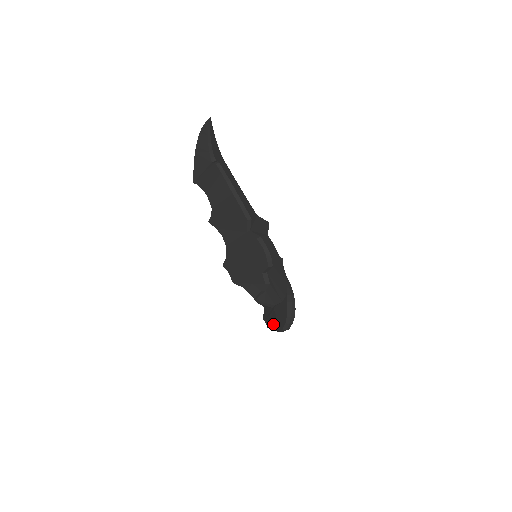
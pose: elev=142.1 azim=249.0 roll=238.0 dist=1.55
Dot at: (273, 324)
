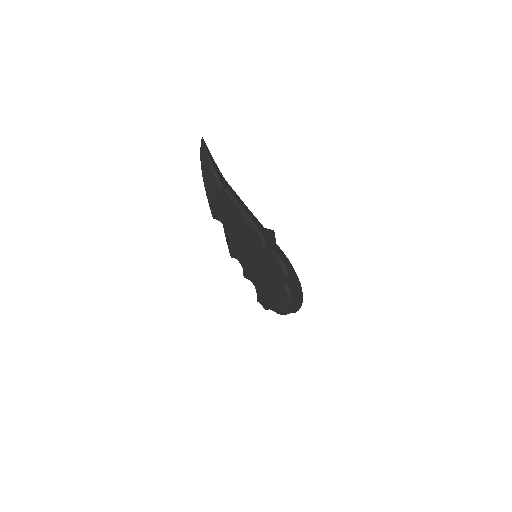
Dot at: (273, 307)
